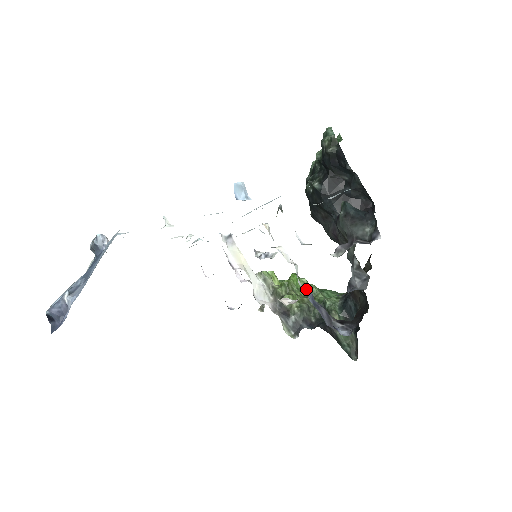
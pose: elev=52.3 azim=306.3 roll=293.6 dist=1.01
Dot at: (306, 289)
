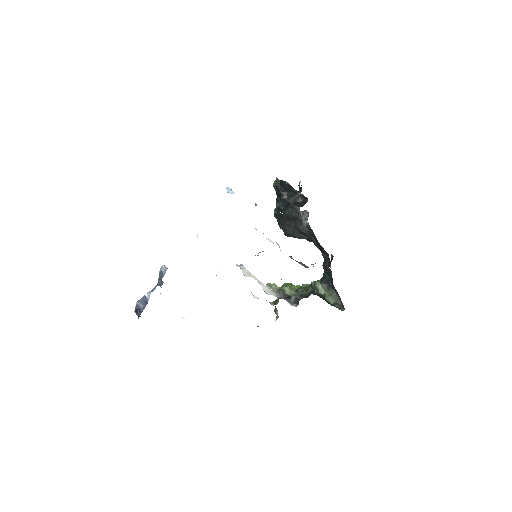
Dot at: occluded
